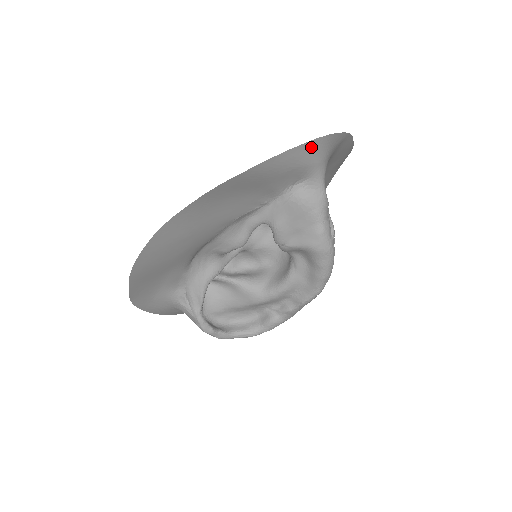
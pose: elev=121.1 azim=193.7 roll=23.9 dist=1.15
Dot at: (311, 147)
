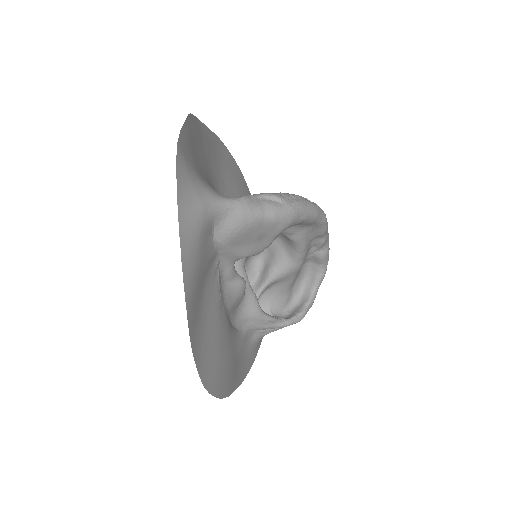
Dot at: (185, 224)
